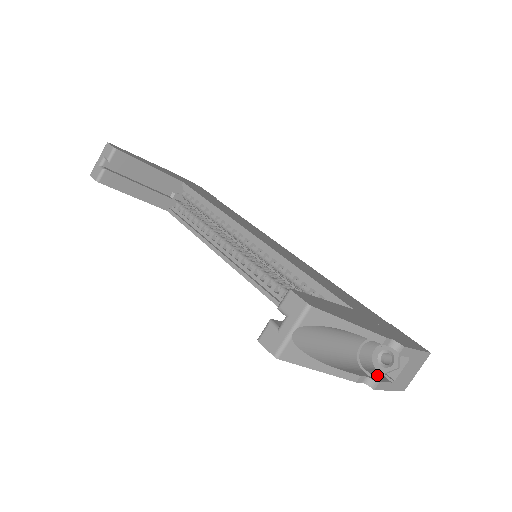
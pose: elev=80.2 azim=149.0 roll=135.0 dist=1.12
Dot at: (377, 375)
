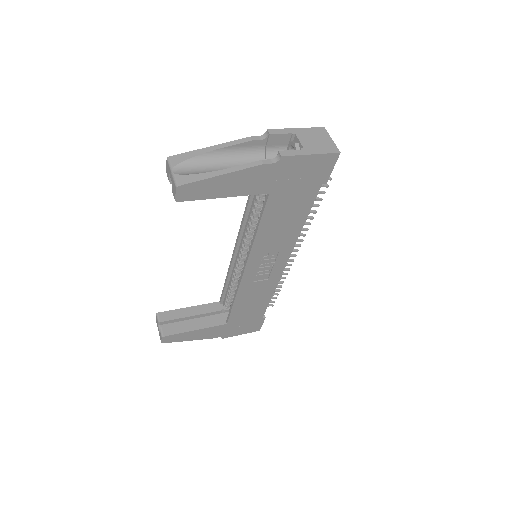
Dot at: occluded
